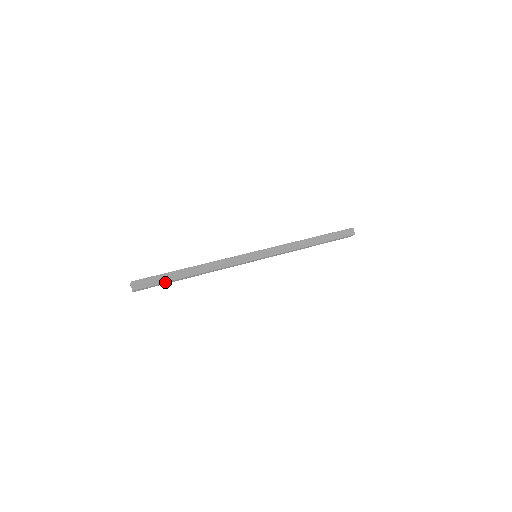
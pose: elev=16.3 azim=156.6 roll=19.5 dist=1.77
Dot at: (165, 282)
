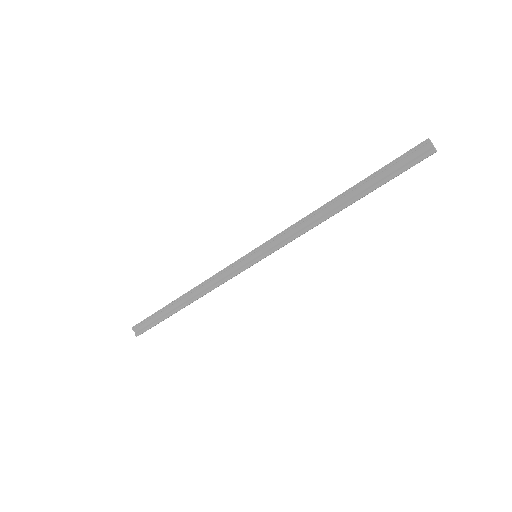
Dot at: occluded
